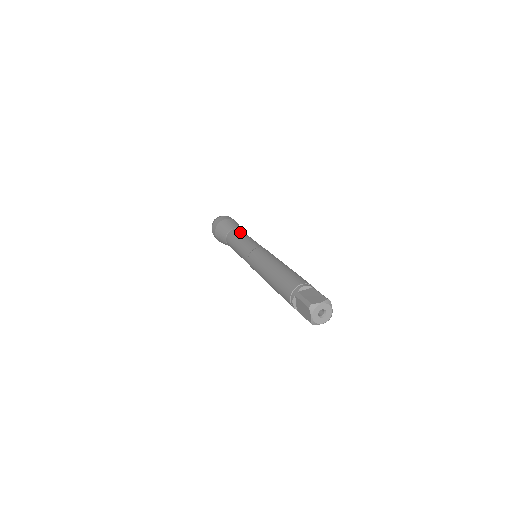
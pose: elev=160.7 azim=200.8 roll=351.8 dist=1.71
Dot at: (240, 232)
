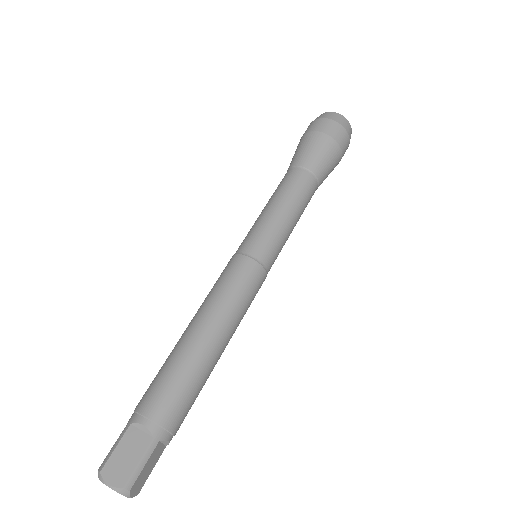
Dot at: (294, 186)
